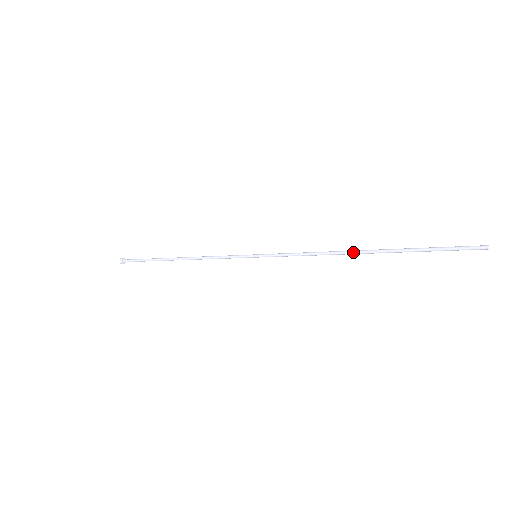
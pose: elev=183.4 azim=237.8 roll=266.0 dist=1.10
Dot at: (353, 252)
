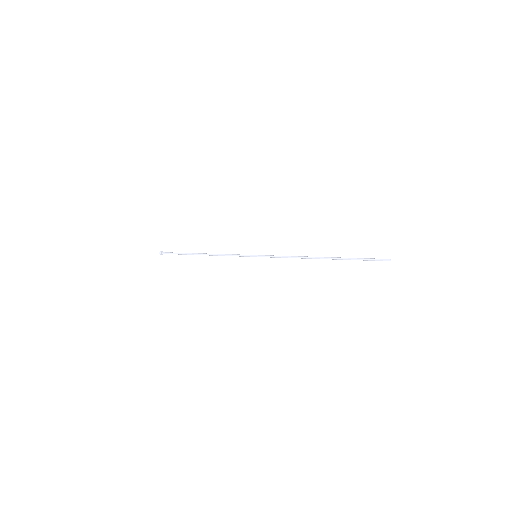
Dot at: (316, 257)
